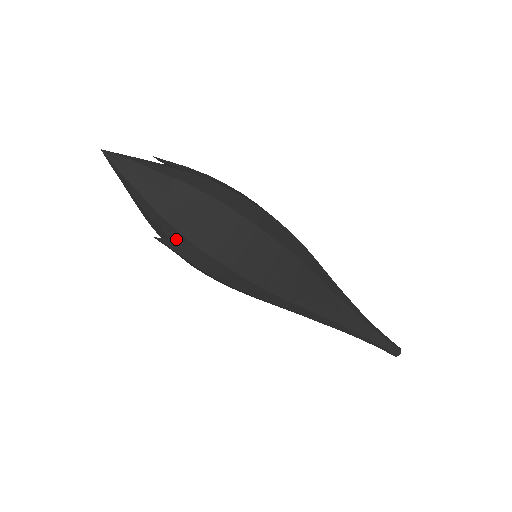
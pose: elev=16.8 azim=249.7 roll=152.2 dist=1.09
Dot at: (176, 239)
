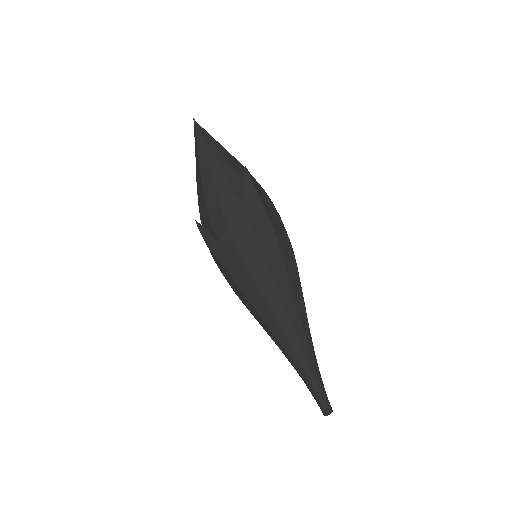
Dot at: occluded
